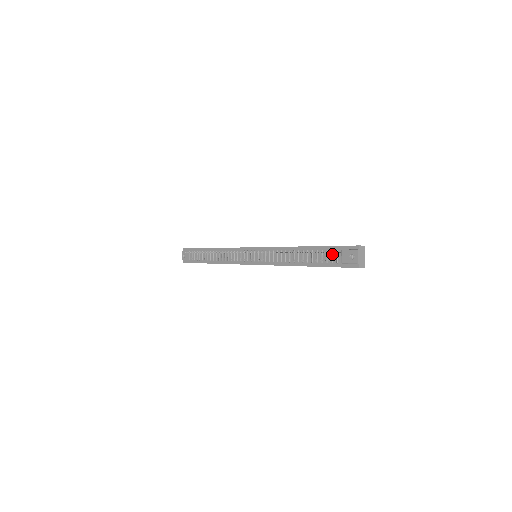
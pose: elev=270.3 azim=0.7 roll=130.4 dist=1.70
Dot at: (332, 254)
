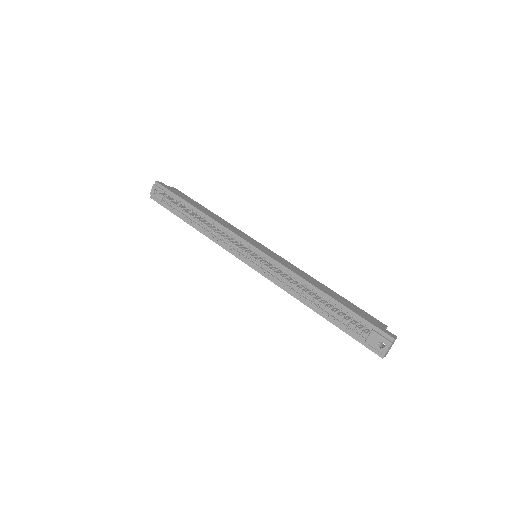
Dot at: (358, 325)
